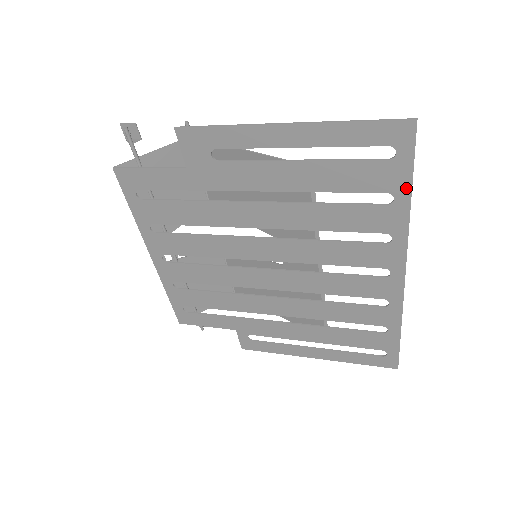
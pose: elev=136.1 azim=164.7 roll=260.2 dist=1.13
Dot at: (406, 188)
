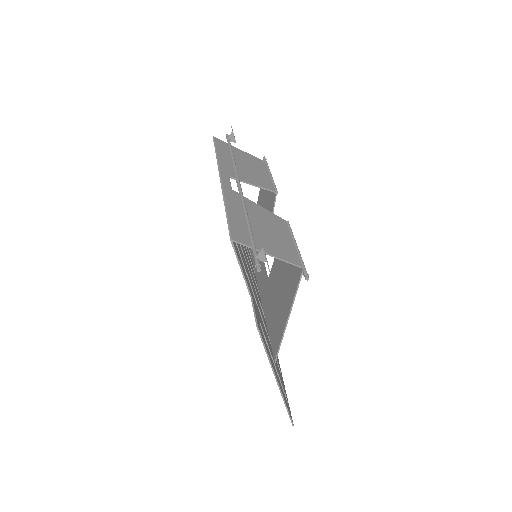
Dot at: occluded
